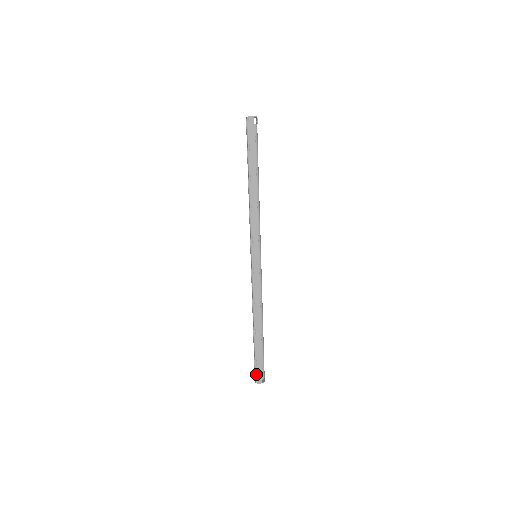
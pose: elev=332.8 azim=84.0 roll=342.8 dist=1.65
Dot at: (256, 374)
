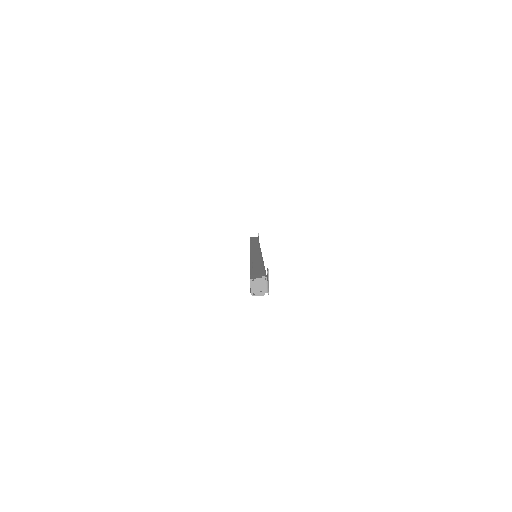
Dot at: occluded
